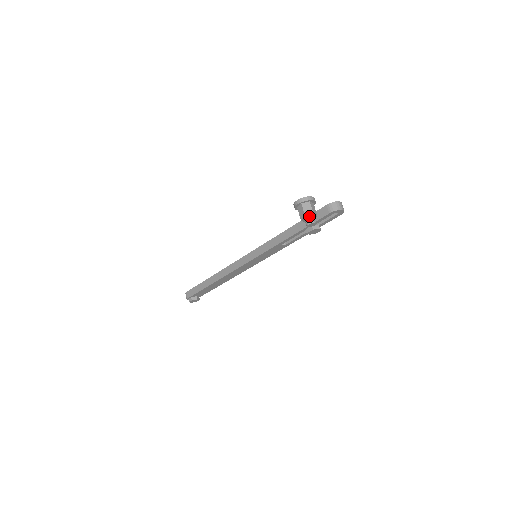
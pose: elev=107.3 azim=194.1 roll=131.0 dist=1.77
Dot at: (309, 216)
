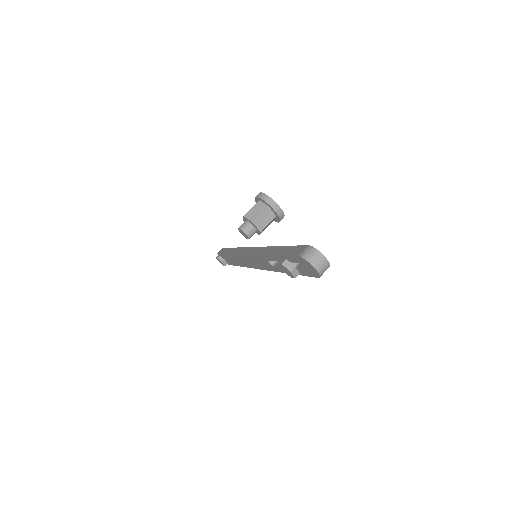
Dot at: (249, 220)
